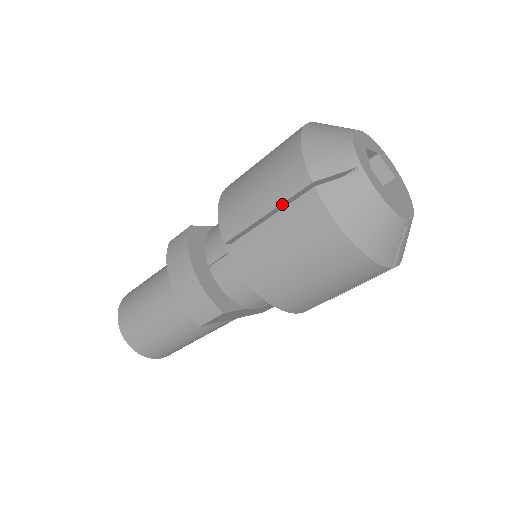
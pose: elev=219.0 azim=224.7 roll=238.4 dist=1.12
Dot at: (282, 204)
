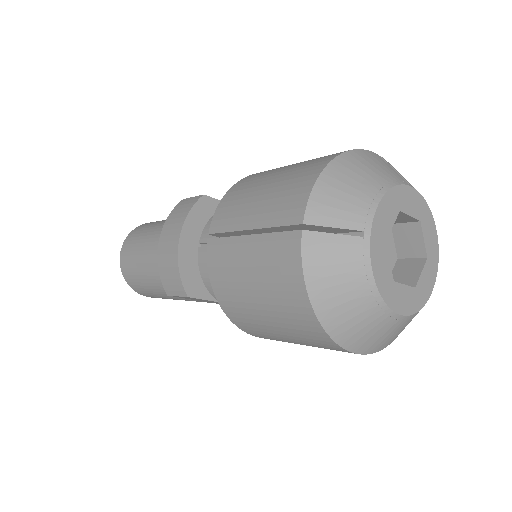
Dot at: (269, 228)
